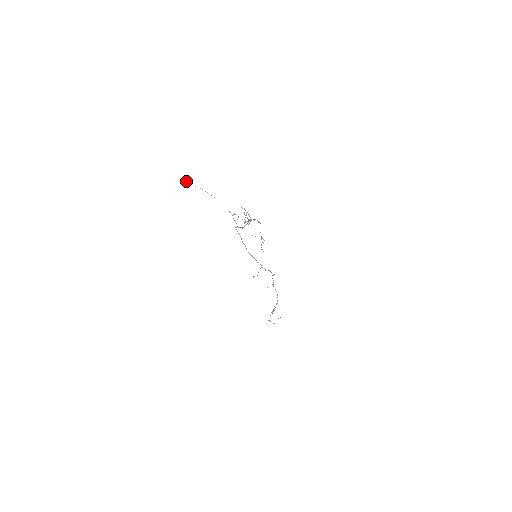
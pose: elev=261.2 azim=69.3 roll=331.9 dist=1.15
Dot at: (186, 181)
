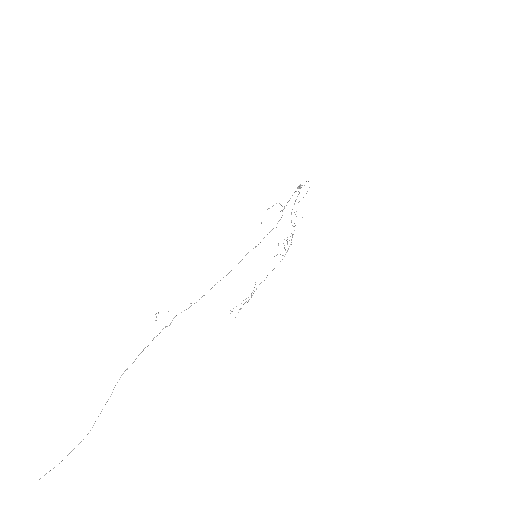
Dot at: occluded
